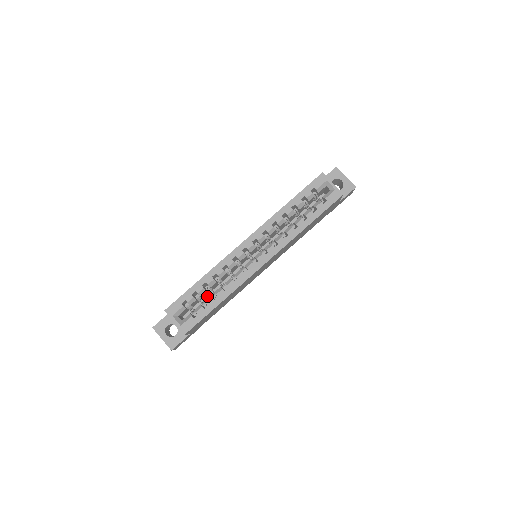
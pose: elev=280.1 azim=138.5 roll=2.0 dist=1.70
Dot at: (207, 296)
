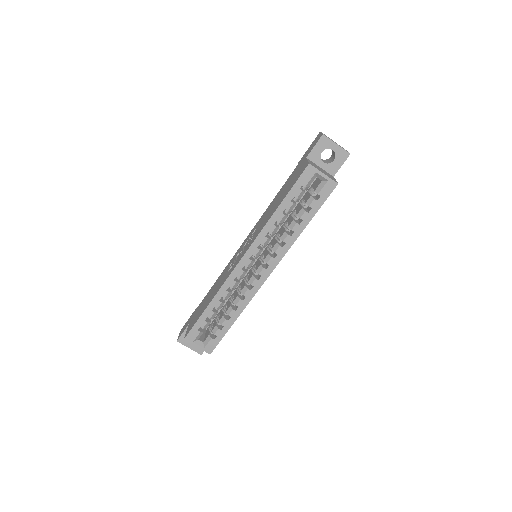
Dot at: occluded
